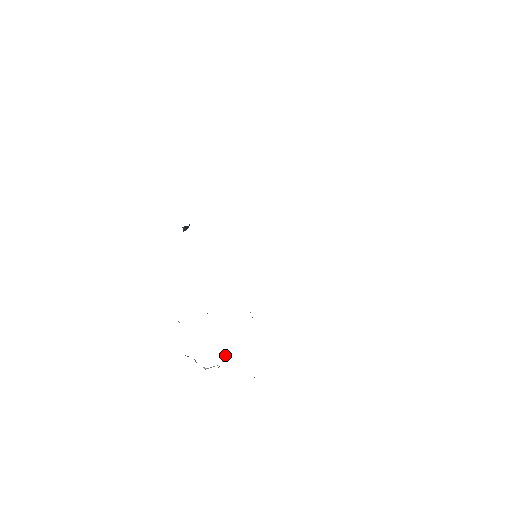
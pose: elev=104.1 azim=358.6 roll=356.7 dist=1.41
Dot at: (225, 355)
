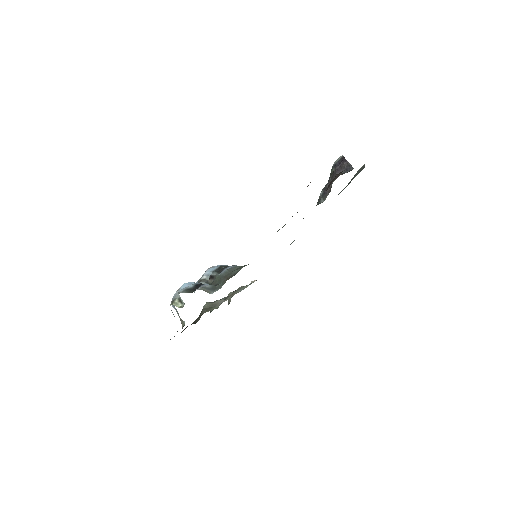
Dot at: occluded
